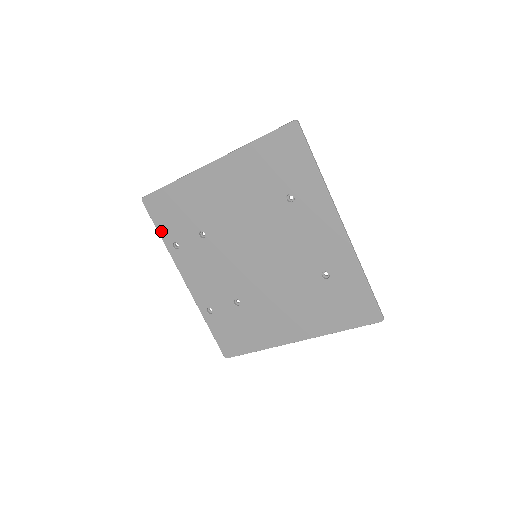
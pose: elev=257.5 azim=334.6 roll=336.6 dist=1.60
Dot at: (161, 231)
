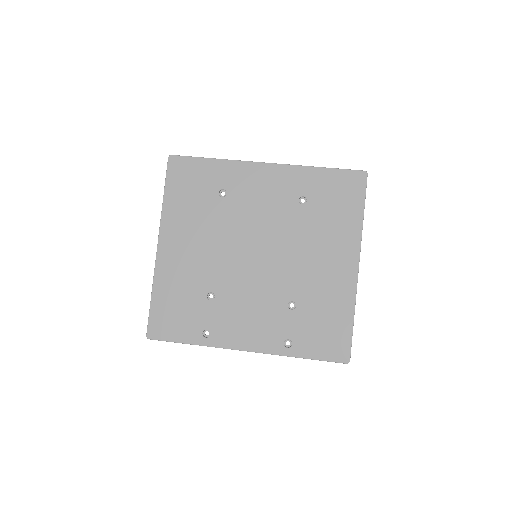
Dot at: (185, 339)
